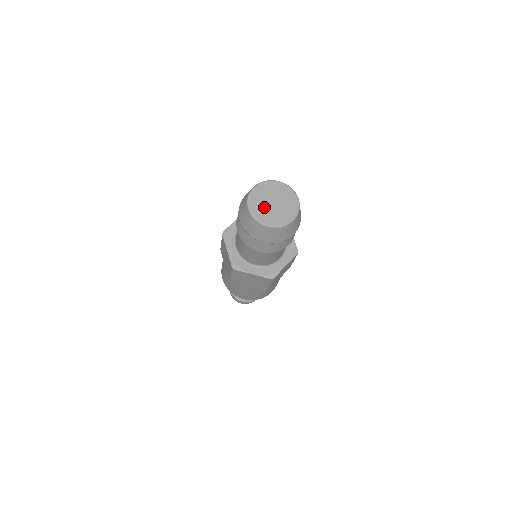
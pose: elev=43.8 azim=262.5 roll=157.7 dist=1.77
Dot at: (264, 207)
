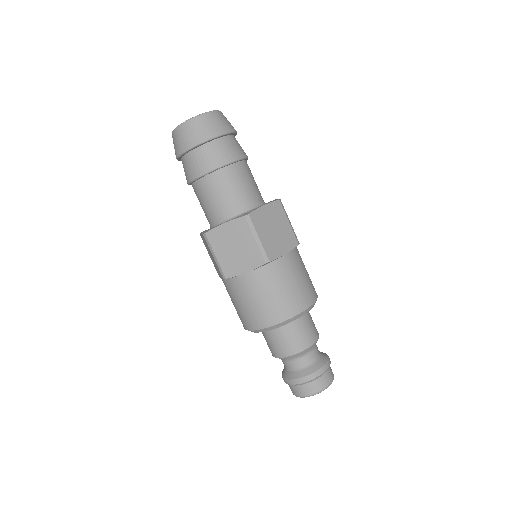
Dot at: occluded
